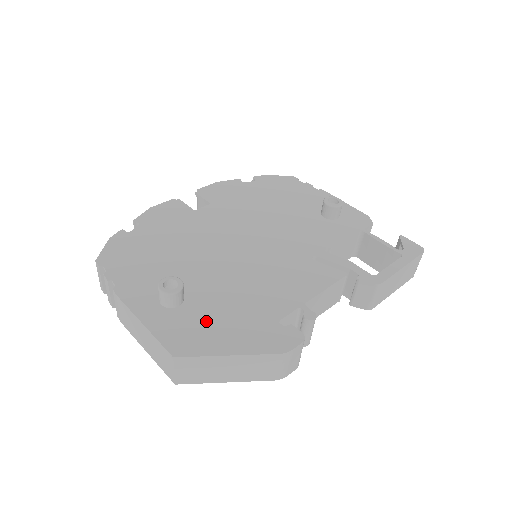
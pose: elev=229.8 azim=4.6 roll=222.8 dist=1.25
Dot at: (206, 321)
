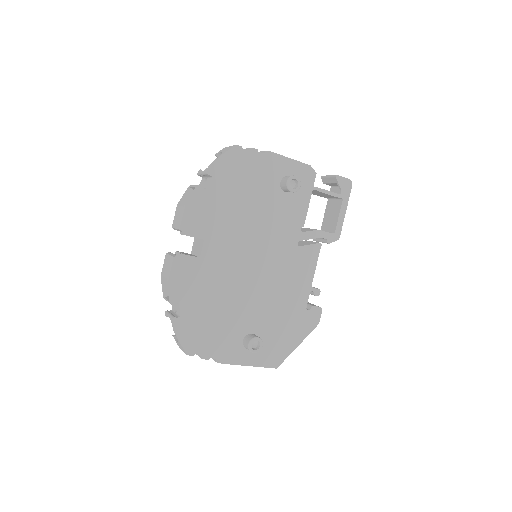
Dot at: (276, 339)
